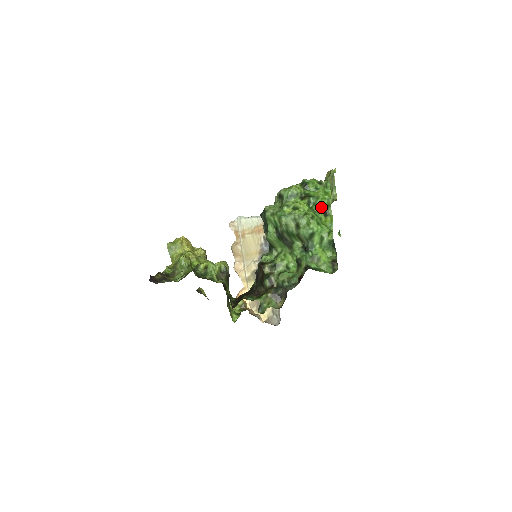
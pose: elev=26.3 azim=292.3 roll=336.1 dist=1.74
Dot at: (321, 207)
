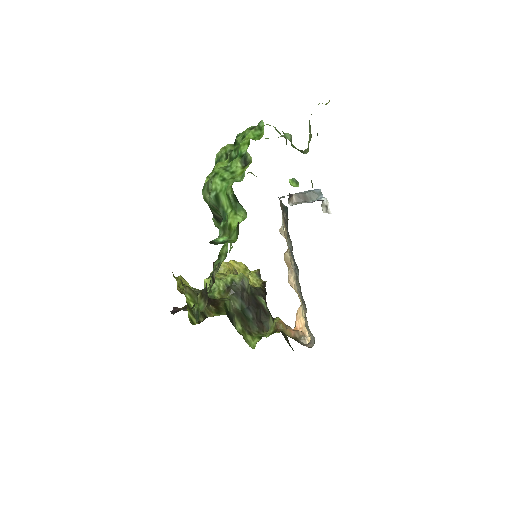
Dot at: (239, 157)
